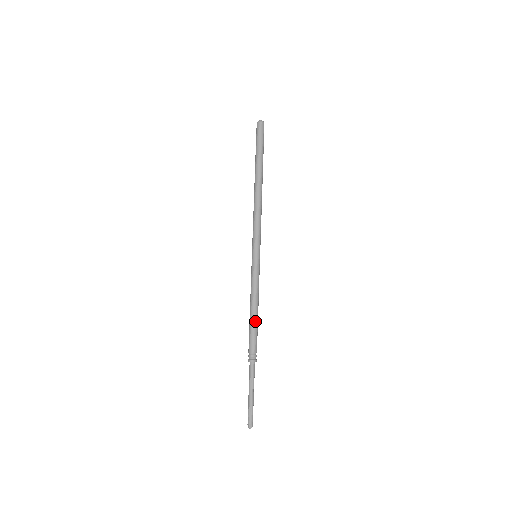
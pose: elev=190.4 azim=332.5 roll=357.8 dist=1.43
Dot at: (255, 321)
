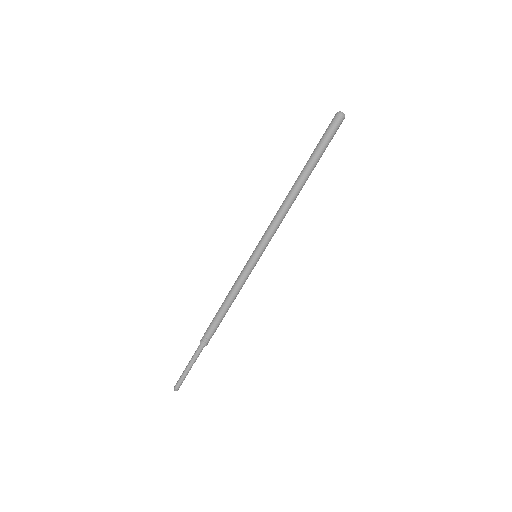
Dot at: (223, 314)
